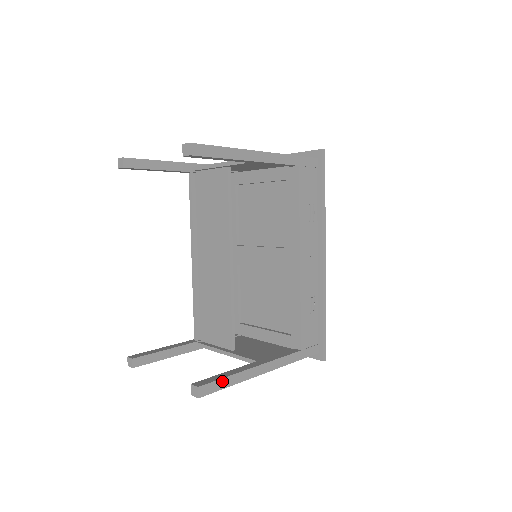
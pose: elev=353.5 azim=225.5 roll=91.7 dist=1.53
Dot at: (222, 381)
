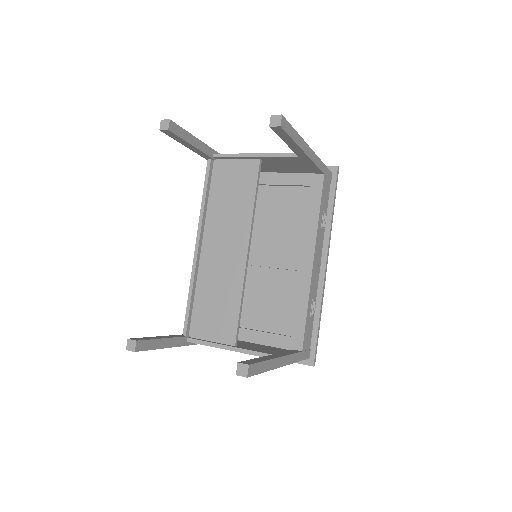
Dot at: (262, 364)
